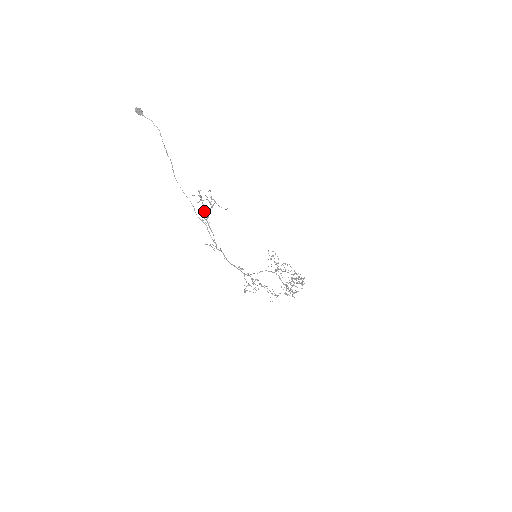
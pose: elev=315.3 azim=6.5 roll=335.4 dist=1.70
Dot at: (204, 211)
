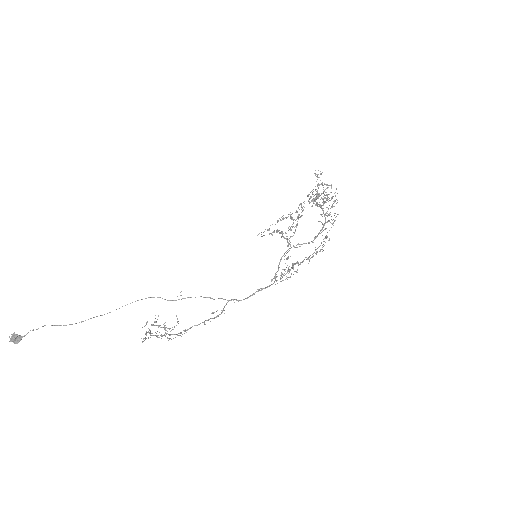
Dot at: occluded
